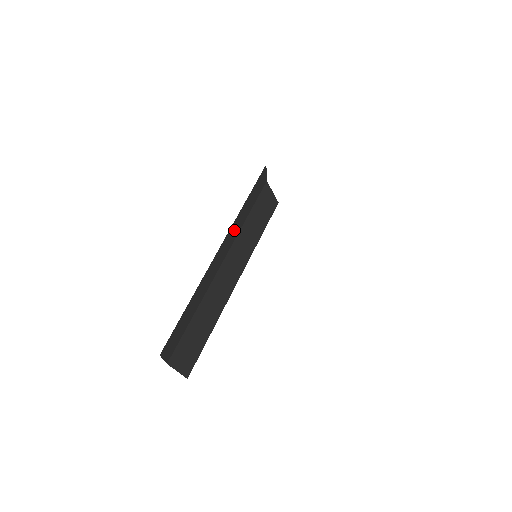
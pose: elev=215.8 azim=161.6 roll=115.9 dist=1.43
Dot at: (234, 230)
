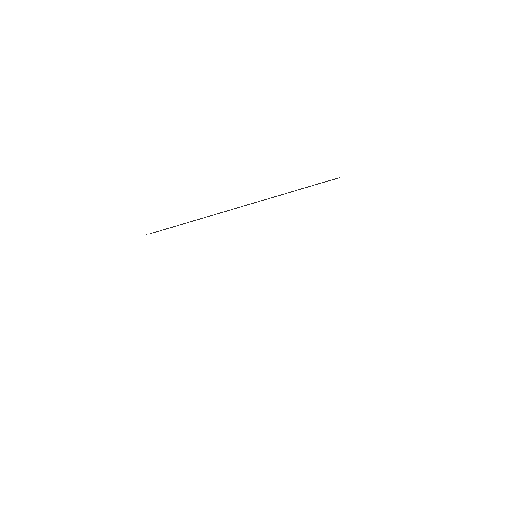
Dot at: occluded
